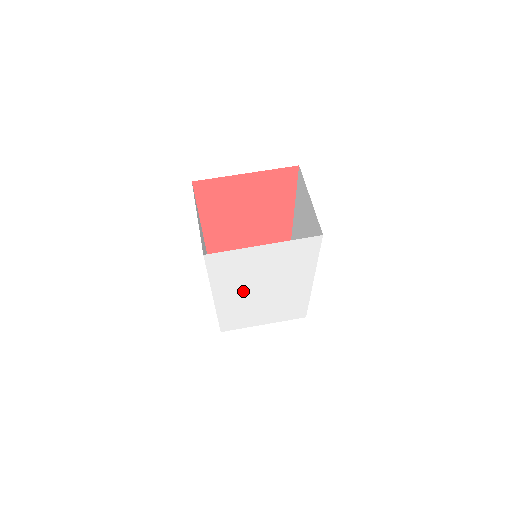
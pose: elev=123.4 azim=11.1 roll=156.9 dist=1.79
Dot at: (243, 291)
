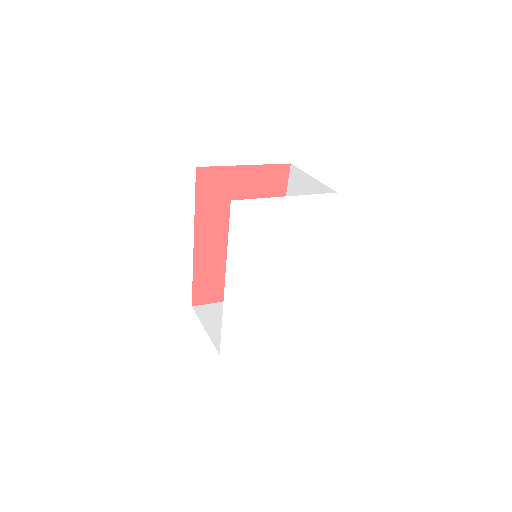
Dot at: (256, 275)
